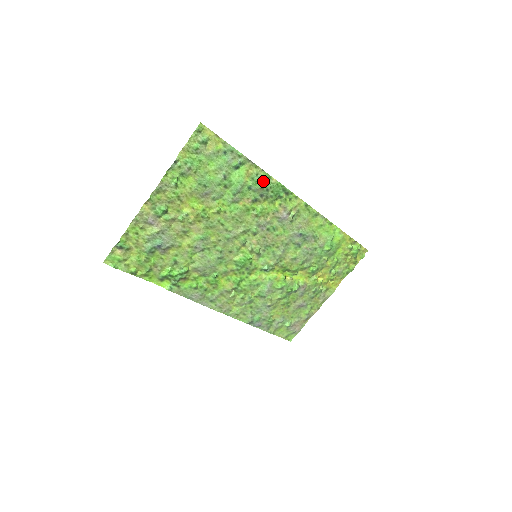
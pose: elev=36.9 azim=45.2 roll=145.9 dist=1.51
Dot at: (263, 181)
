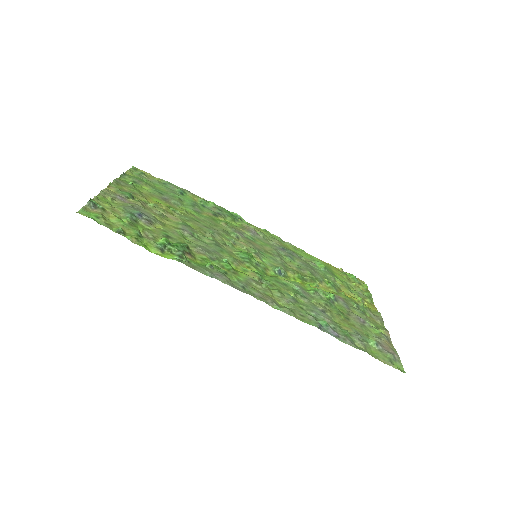
Dot at: (211, 205)
